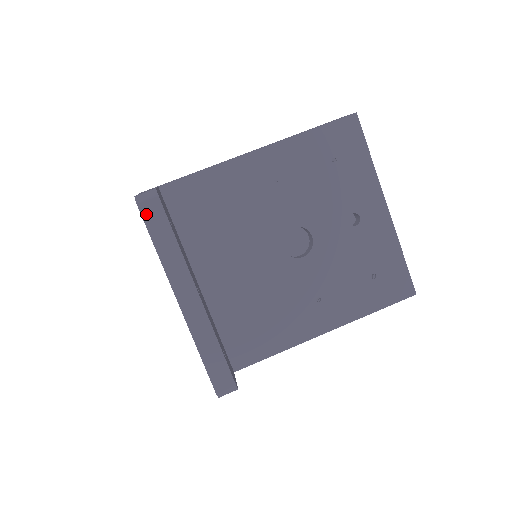
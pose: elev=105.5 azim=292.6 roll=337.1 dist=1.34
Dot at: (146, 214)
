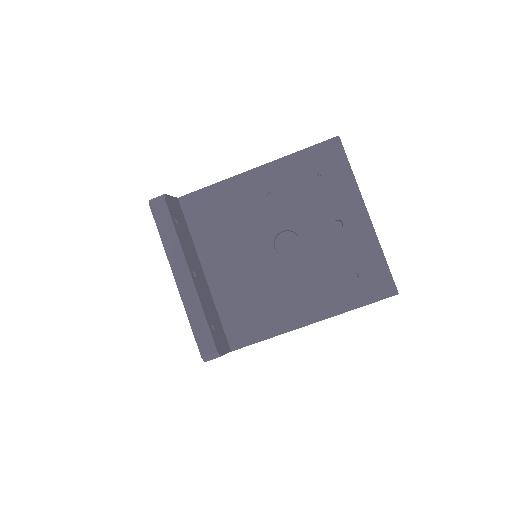
Dot at: (155, 212)
